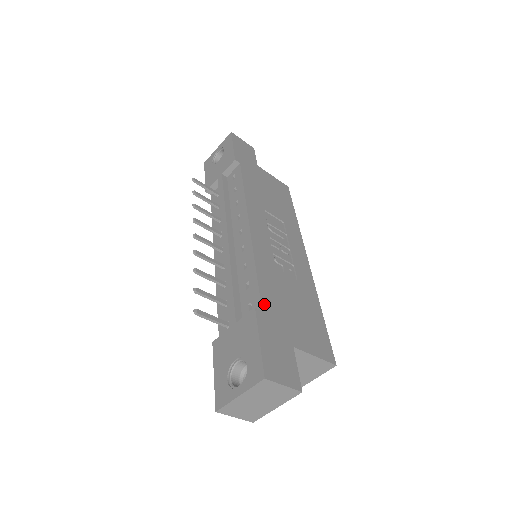
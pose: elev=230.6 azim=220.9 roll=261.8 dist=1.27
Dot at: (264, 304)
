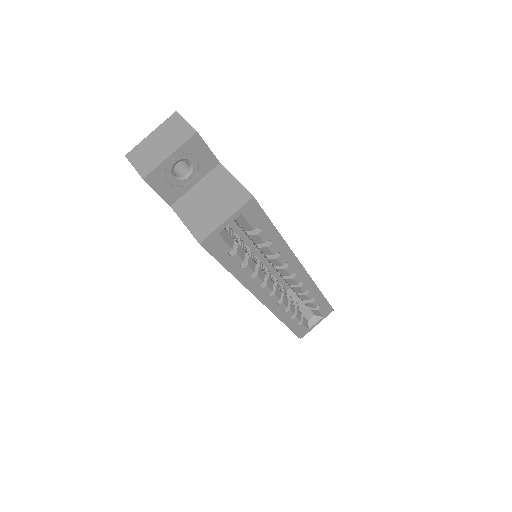
Dot at: occluded
